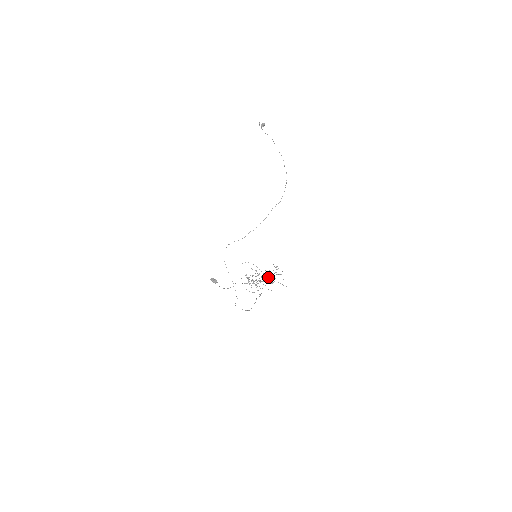
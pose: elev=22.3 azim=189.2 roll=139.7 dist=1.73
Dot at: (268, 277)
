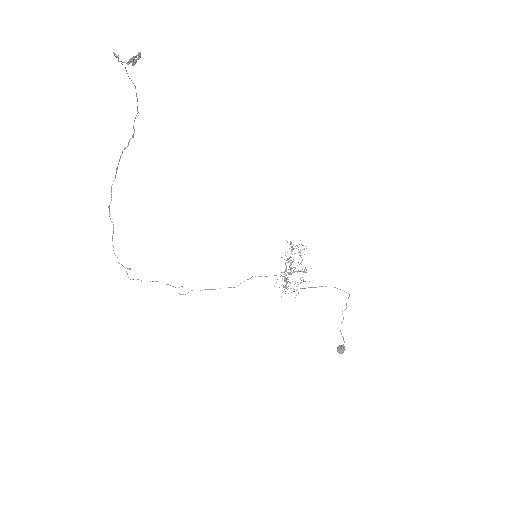
Dot at: occluded
